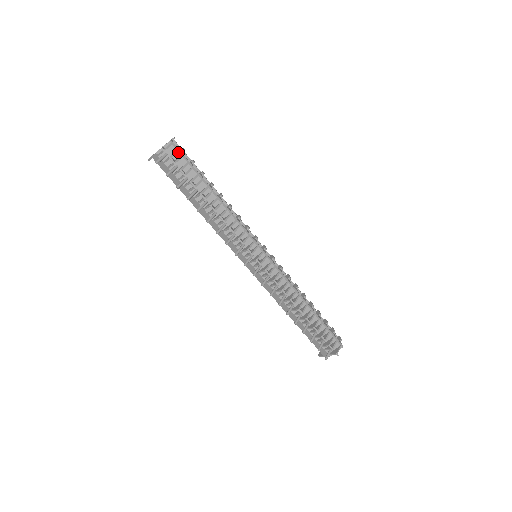
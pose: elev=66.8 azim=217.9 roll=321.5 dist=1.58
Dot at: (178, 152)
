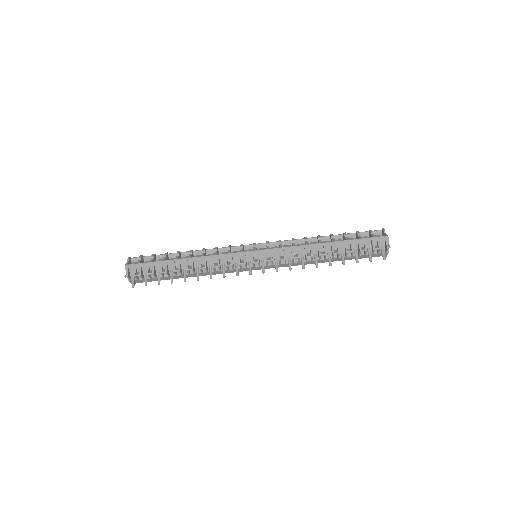
Dot at: (136, 266)
